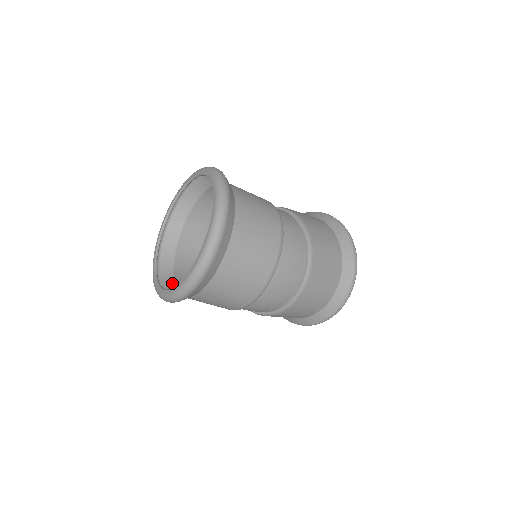
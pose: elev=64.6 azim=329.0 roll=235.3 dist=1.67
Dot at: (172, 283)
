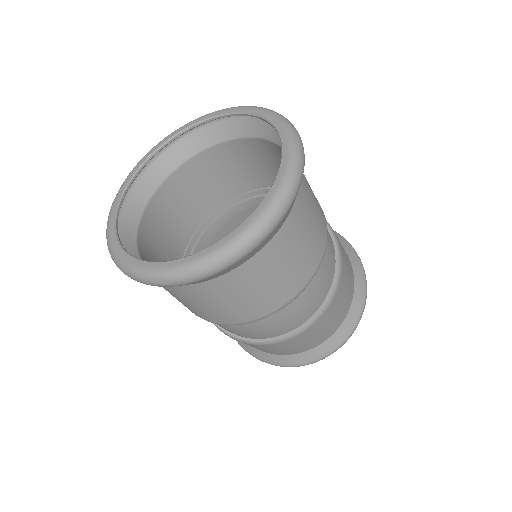
Dot at: (133, 241)
